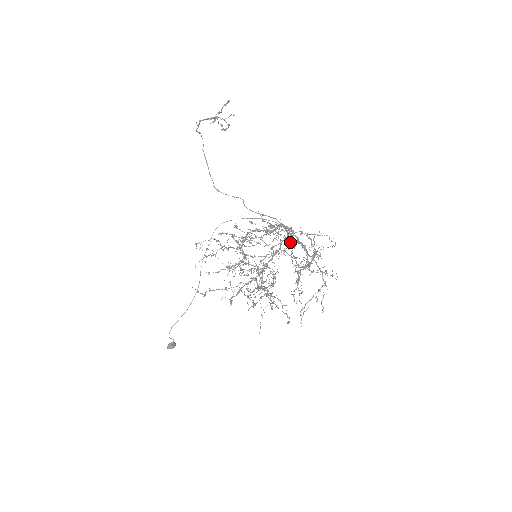
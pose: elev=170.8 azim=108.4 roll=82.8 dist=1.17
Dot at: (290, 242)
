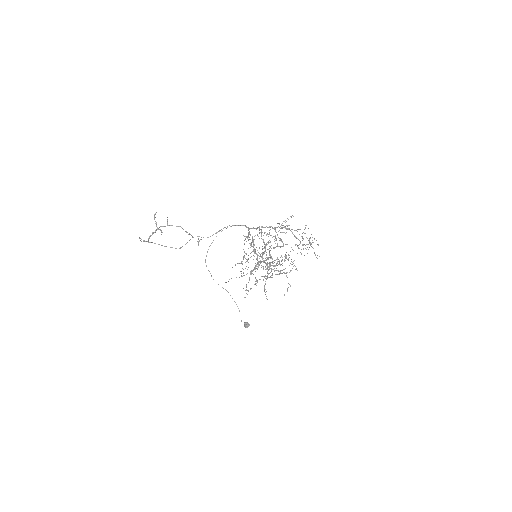
Dot at: occluded
